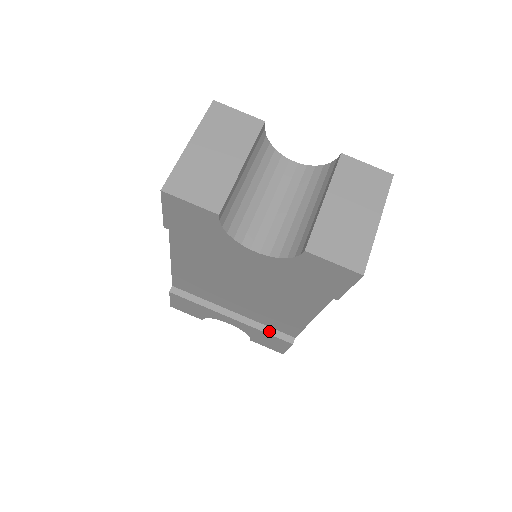
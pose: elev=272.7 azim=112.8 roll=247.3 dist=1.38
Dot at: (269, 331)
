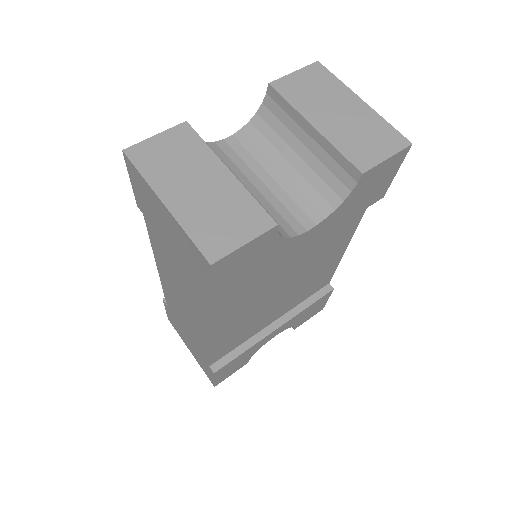
Dot at: (310, 302)
